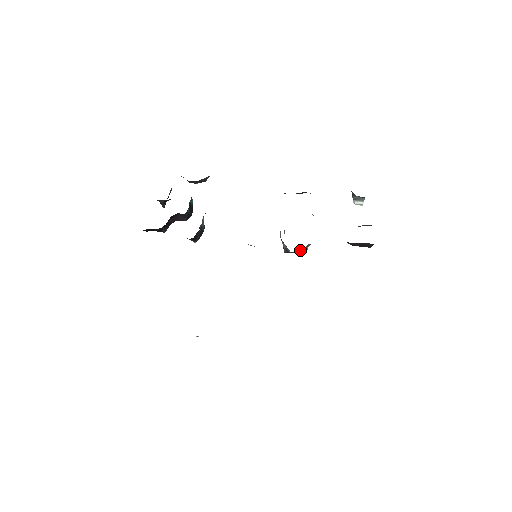
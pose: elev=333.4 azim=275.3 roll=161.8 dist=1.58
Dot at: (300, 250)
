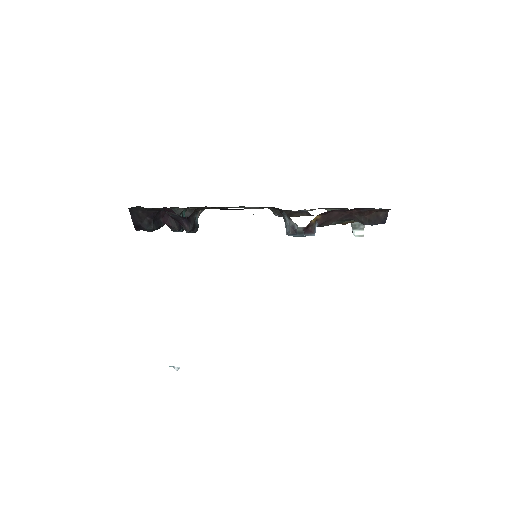
Dot at: (308, 225)
